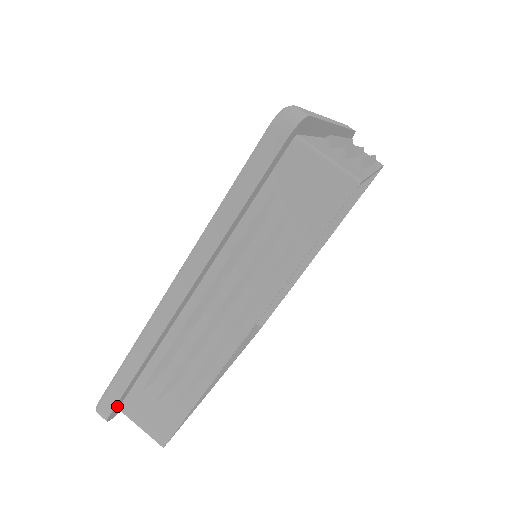
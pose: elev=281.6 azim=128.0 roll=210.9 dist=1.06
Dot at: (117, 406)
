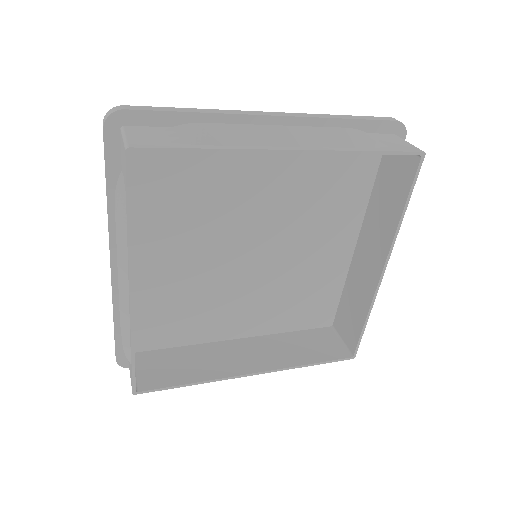
Dot at: (134, 117)
